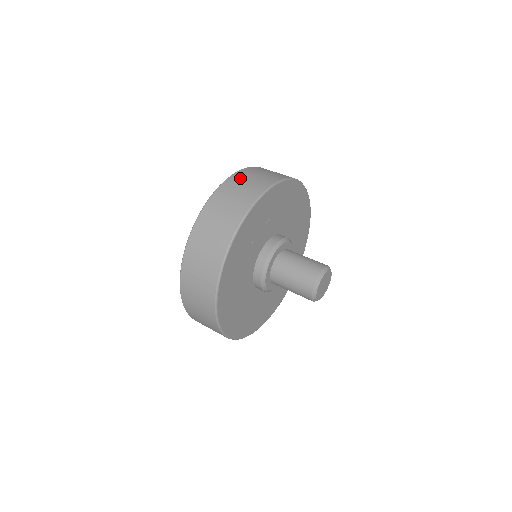
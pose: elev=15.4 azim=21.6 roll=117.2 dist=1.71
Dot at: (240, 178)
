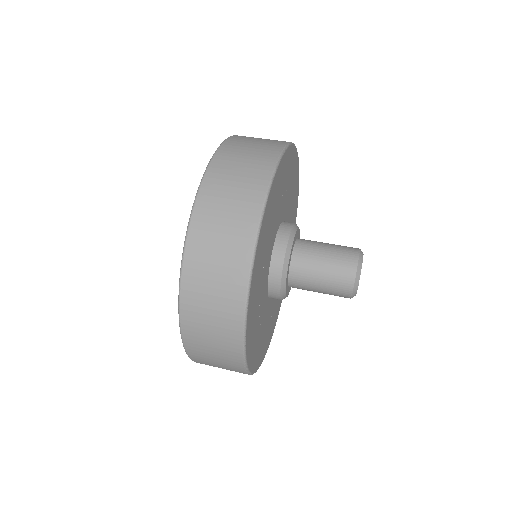
Dot at: (239, 142)
